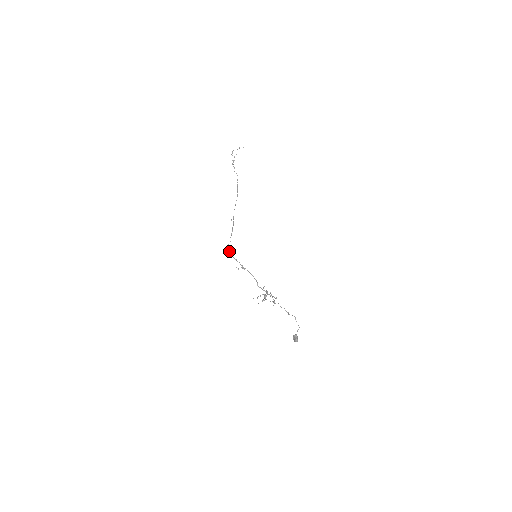
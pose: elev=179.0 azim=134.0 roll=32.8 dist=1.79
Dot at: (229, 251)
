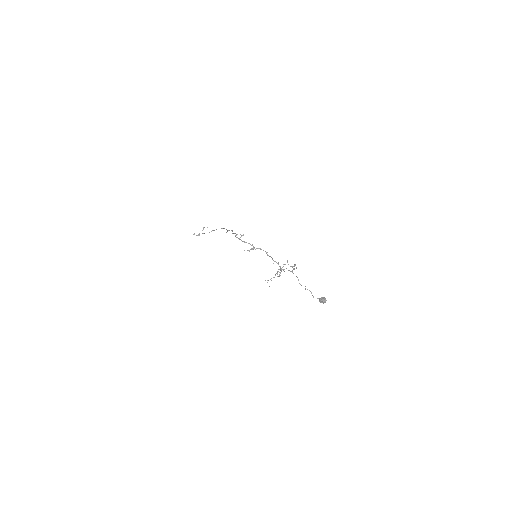
Dot at: (237, 237)
